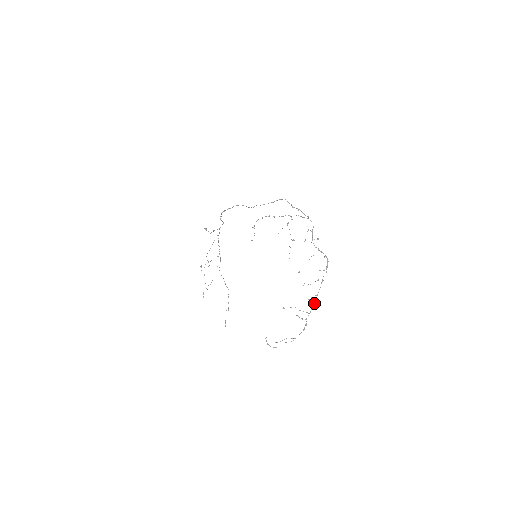
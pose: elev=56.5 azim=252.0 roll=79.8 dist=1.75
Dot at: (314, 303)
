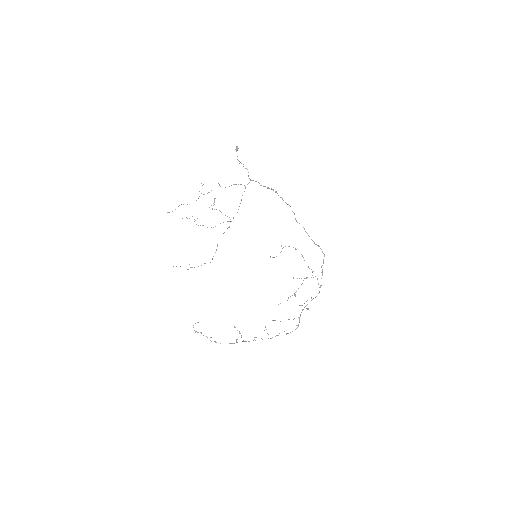
Dot at: (255, 340)
